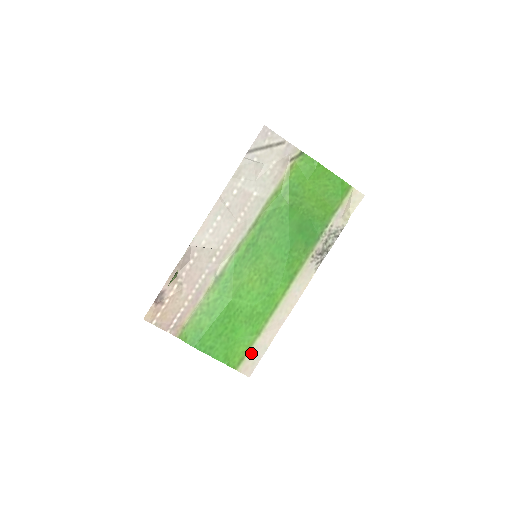
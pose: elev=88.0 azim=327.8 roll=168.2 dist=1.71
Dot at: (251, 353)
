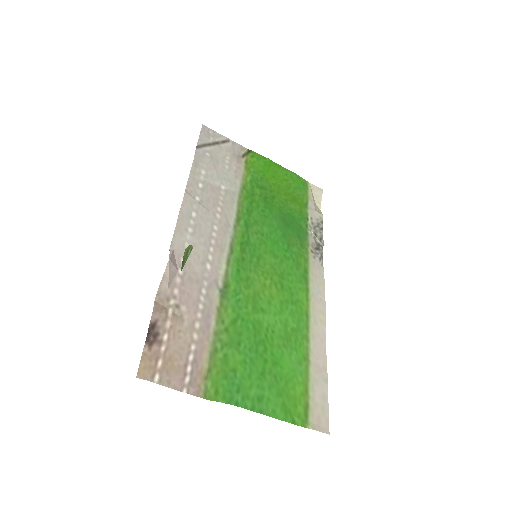
Dot at: (312, 393)
